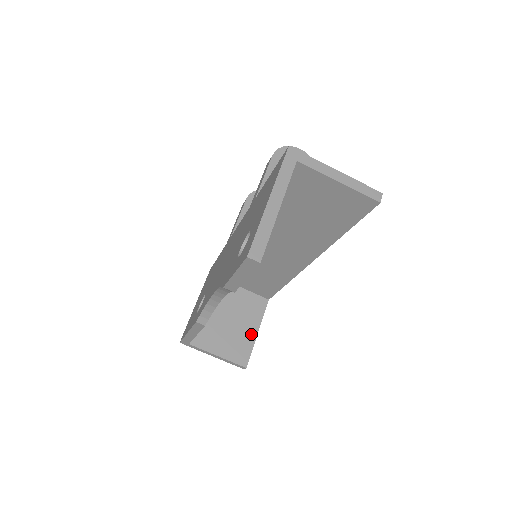
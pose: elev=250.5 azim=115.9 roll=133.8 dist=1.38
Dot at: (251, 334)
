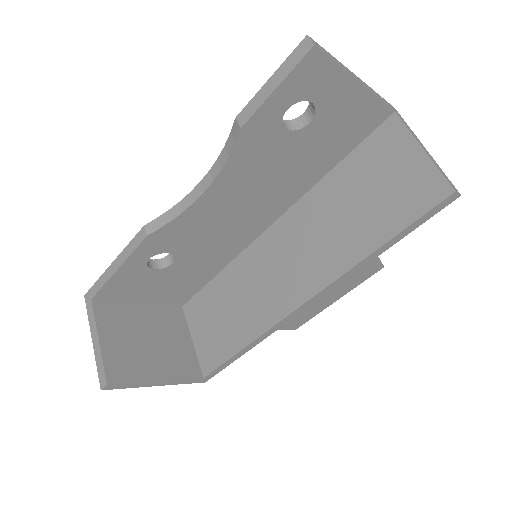
Dot at: (152, 372)
